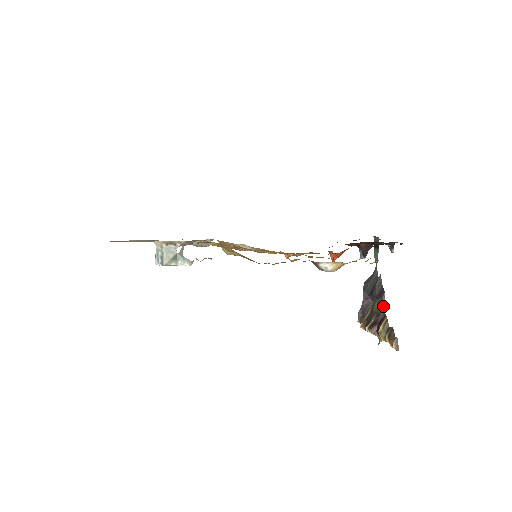
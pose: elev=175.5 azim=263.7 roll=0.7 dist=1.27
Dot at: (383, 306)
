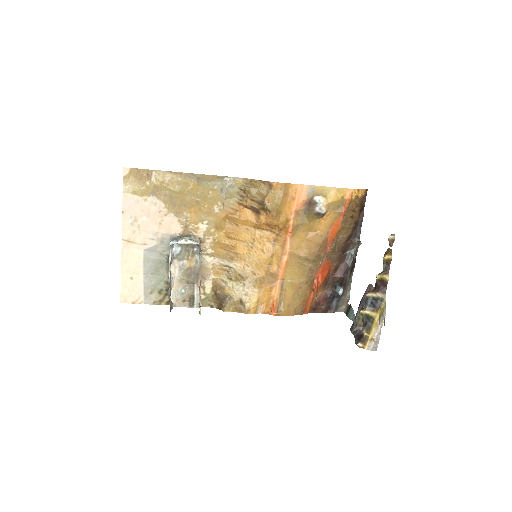
Dot at: occluded
